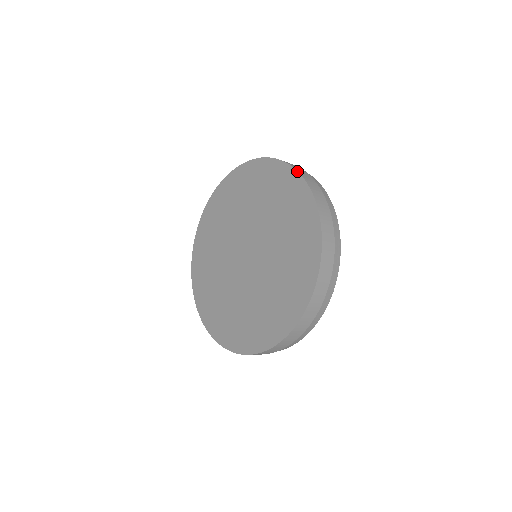
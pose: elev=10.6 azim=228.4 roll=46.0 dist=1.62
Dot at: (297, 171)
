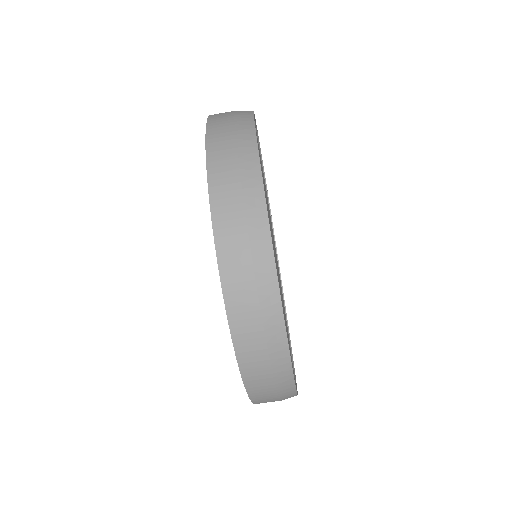
Dot at: occluded
